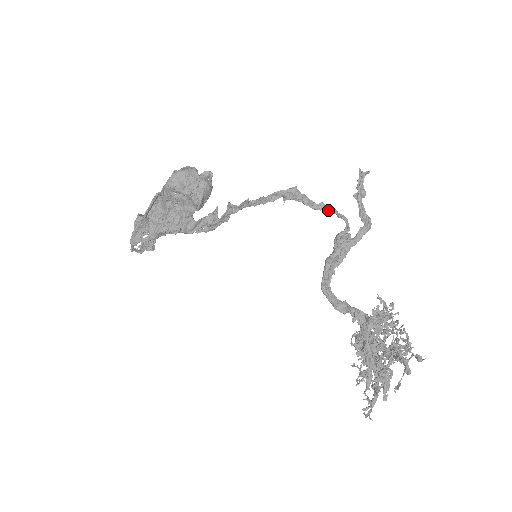
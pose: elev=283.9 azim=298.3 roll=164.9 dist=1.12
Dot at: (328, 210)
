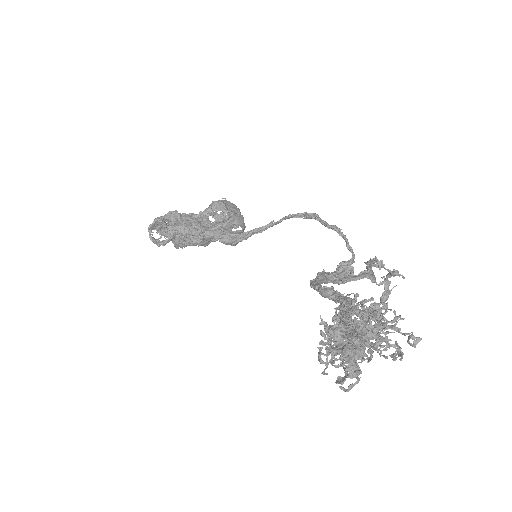
Dot at: (340, 233)
